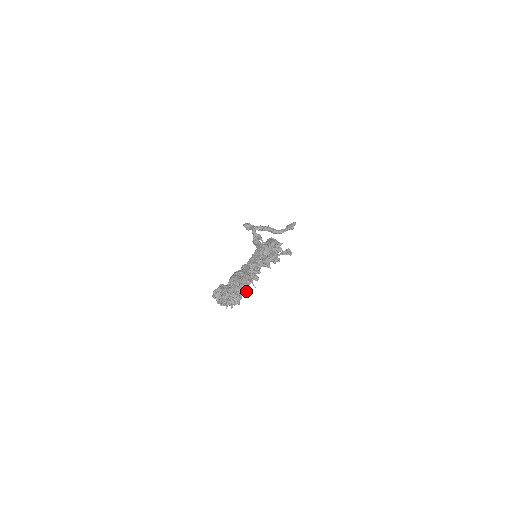
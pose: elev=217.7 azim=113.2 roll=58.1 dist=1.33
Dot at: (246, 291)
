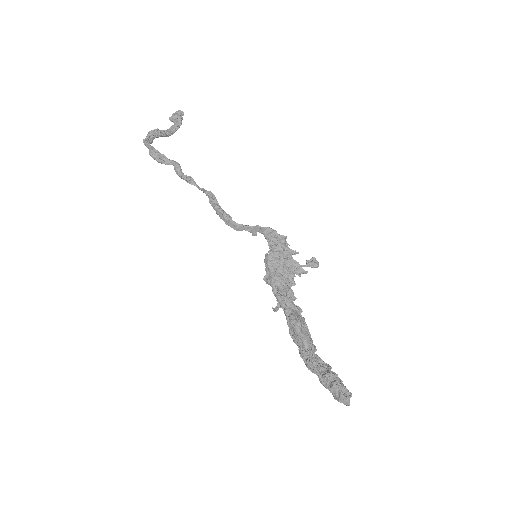
Dot at: occluded
